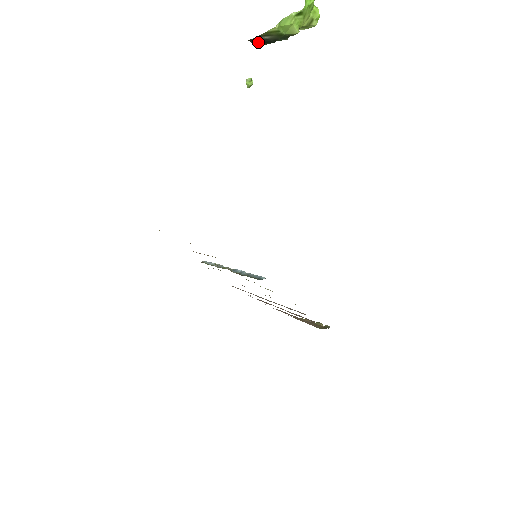
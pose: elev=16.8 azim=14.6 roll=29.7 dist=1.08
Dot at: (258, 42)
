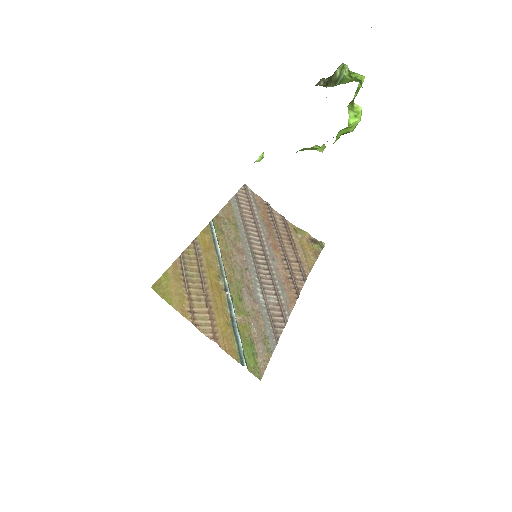
Dot at: occluded
